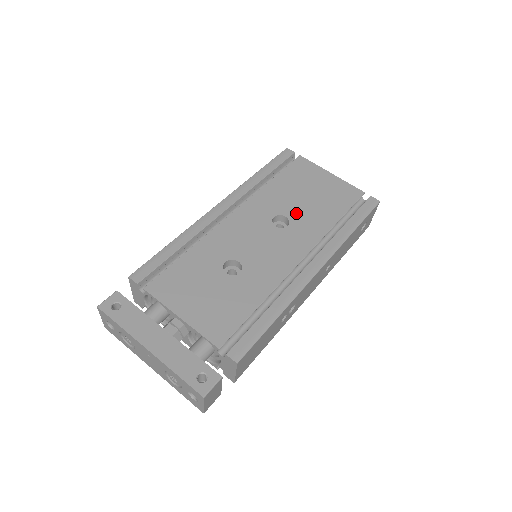
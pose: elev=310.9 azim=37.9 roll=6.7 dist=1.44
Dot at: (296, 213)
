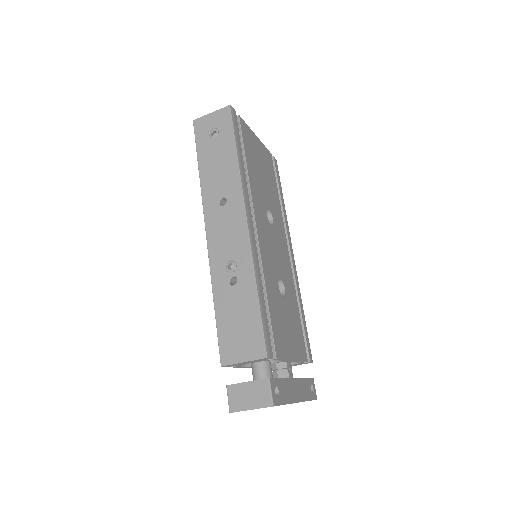
Dot at: (269, 201)
